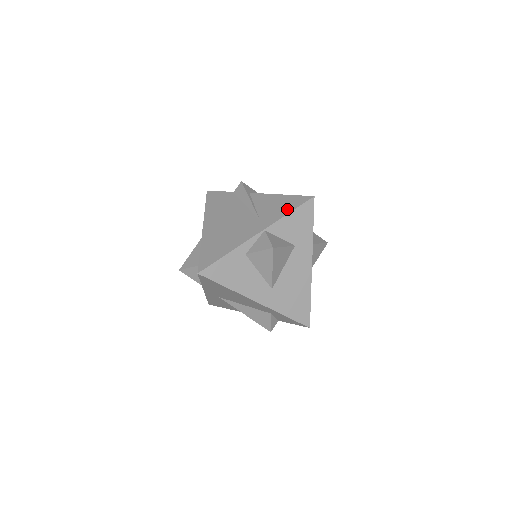
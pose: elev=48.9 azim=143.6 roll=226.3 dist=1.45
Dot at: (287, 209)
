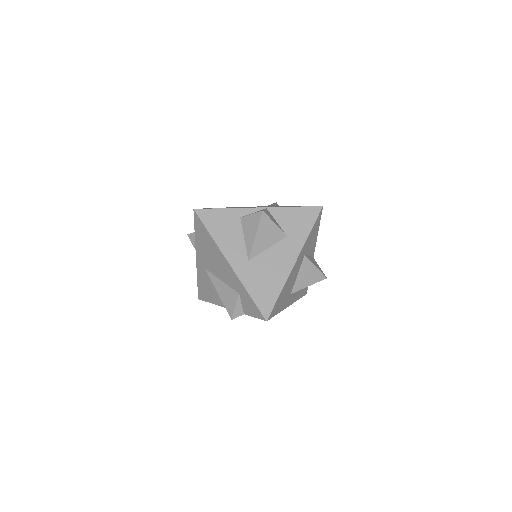
Dot at: (295, 206)
